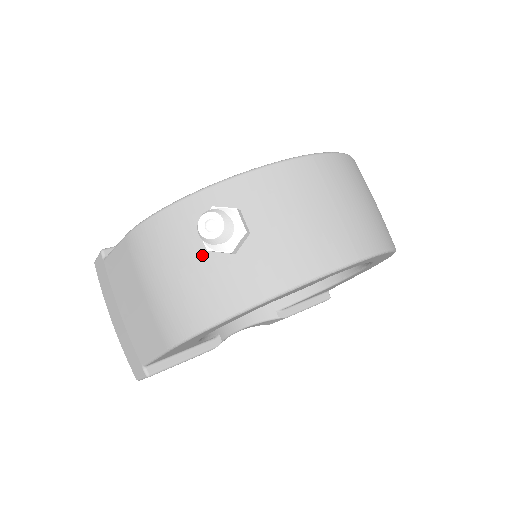
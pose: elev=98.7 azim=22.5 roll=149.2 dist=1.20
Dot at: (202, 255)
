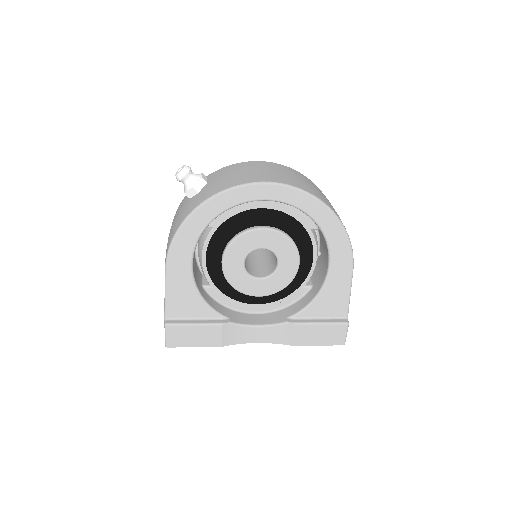
Dot at: (186, 203)
